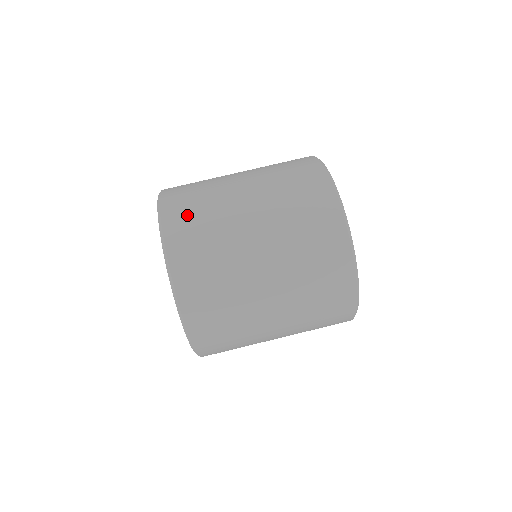
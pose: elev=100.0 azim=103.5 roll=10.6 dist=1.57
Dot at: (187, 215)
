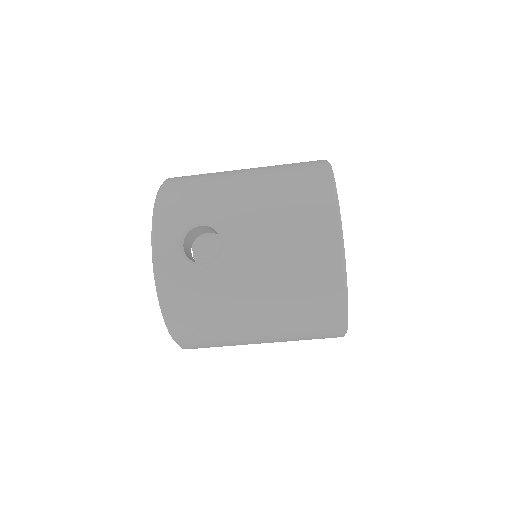
Dot at: (197, 333)
